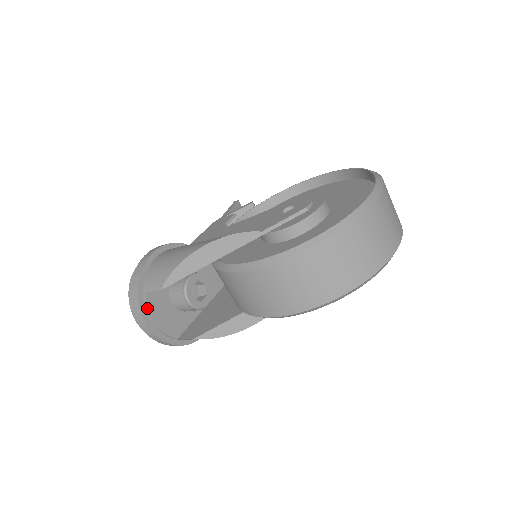
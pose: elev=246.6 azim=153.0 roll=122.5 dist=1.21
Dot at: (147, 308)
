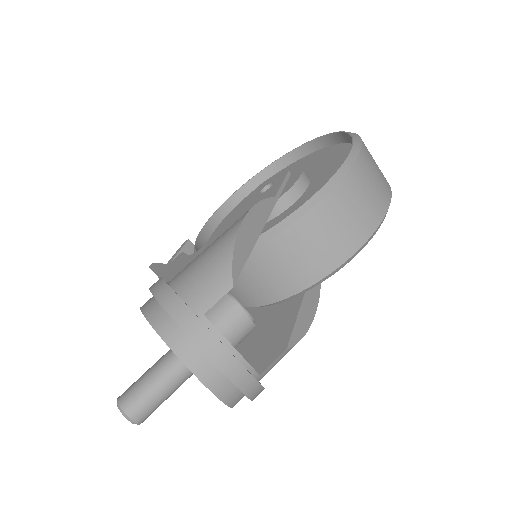
Dot at: (219, 333)
